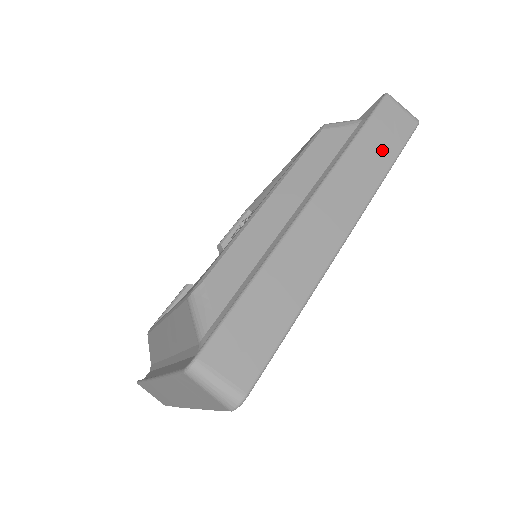
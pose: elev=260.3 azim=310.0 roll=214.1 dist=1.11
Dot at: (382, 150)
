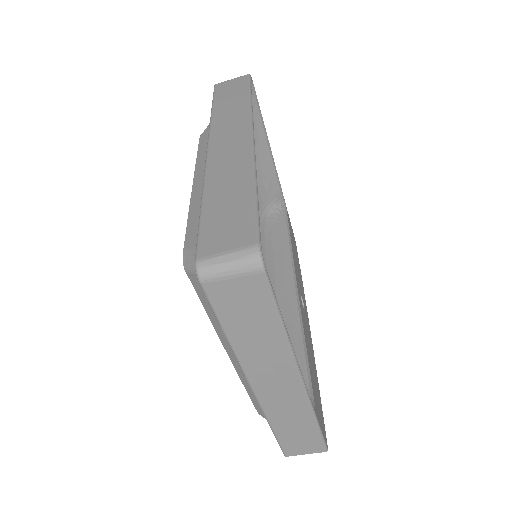
Dot at: (236, 97)
